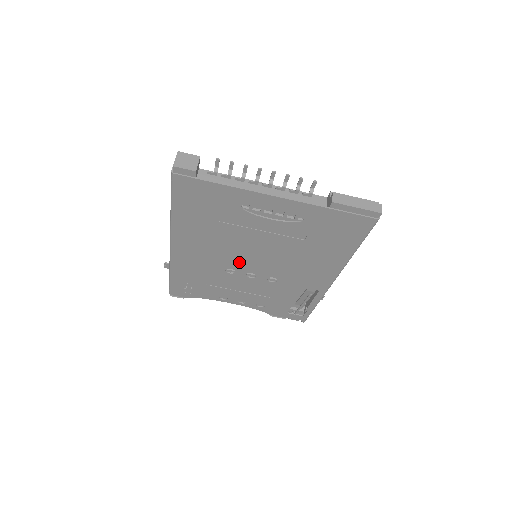
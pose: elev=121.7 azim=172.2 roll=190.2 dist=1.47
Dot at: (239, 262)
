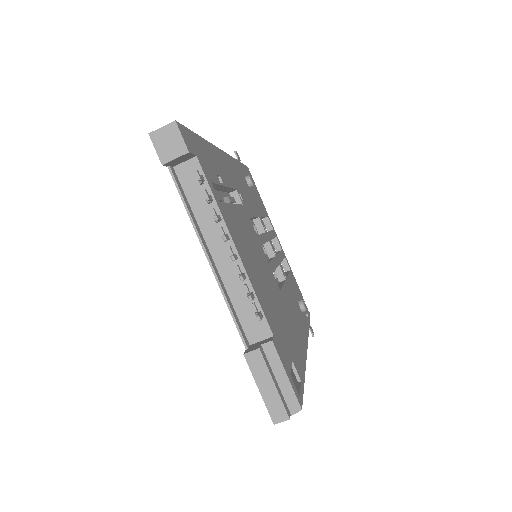
Dot at: occluded
